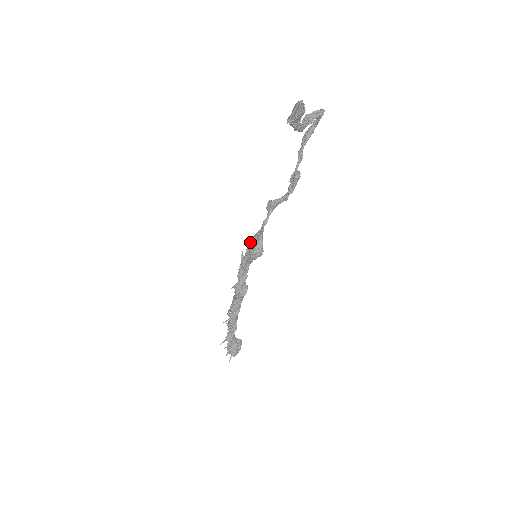
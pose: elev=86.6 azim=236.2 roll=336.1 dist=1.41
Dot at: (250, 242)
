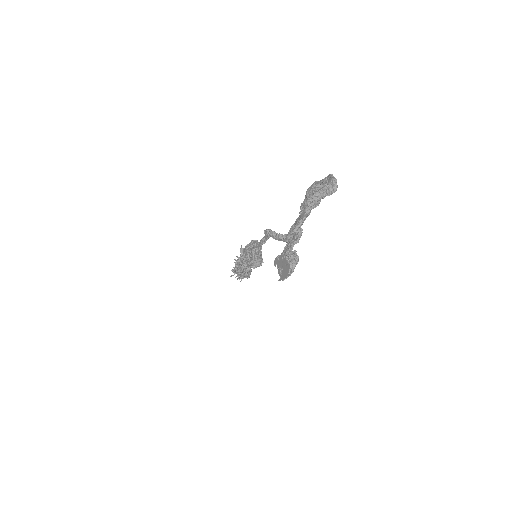
Dot at: (248, 248)
